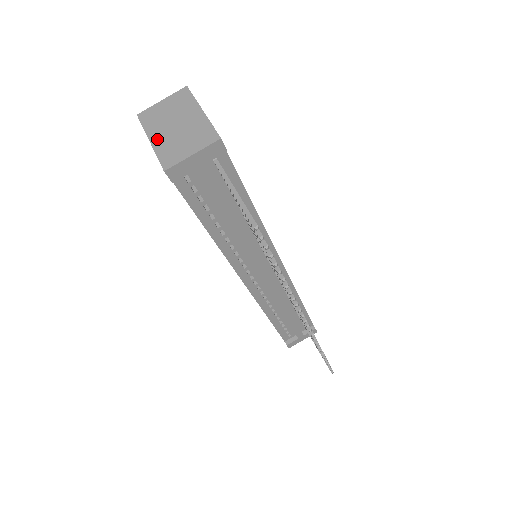
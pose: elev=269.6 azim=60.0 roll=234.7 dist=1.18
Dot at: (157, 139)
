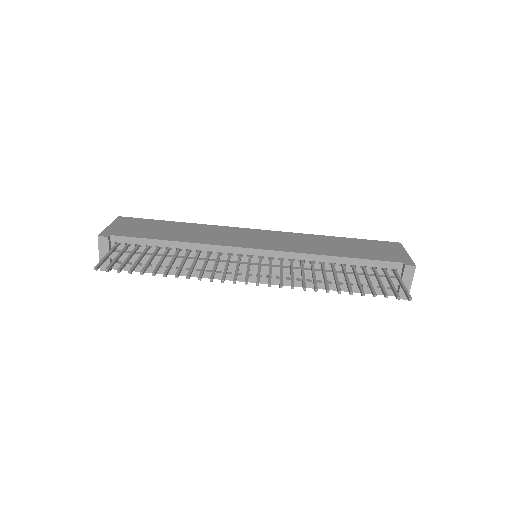
Dot at: occluded
